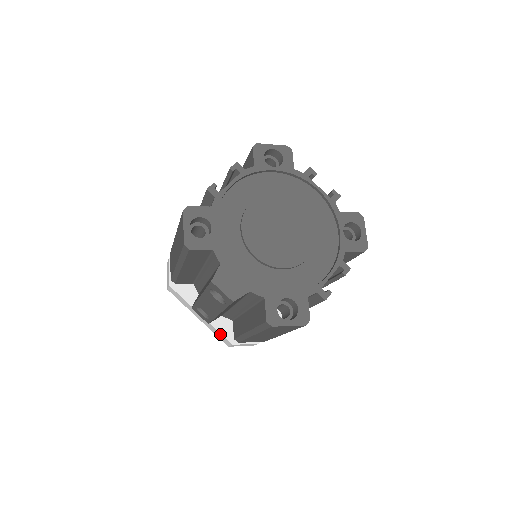
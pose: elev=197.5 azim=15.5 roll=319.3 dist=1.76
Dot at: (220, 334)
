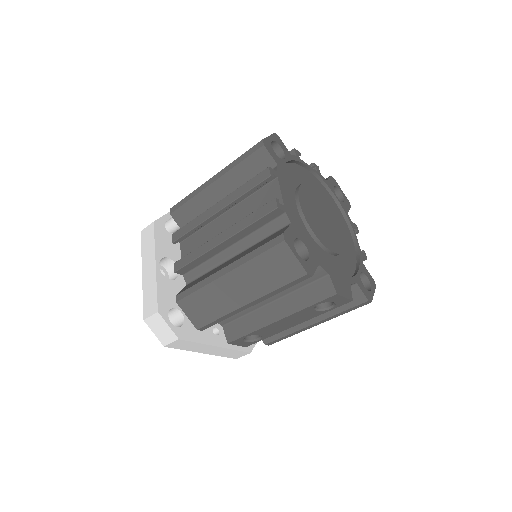
Dot at: (237, 352)
